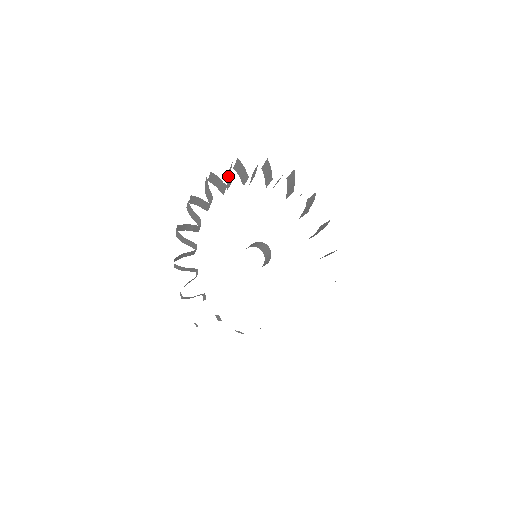
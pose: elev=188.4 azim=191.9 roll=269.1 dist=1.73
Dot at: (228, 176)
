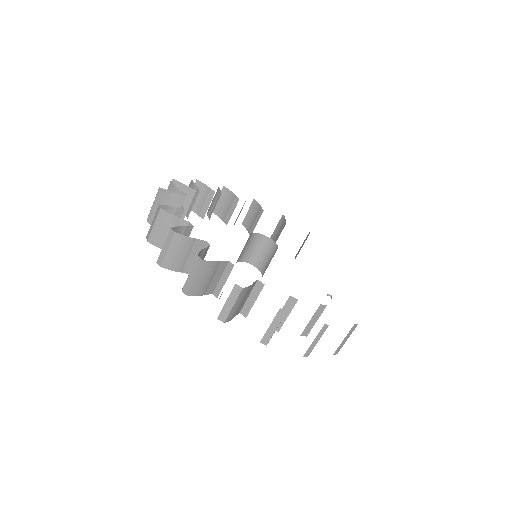
Dot at: occluded
